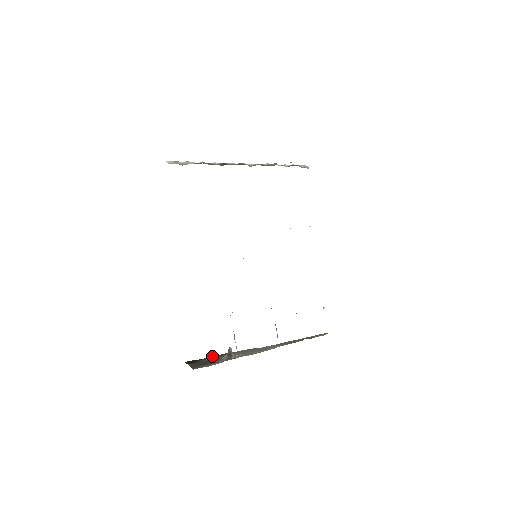
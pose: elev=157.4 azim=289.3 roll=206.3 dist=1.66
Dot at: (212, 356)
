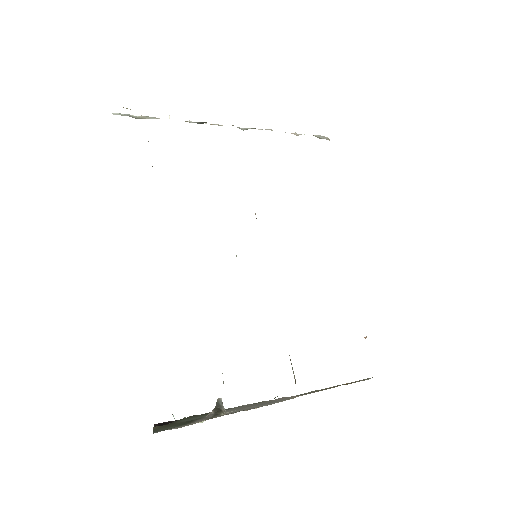
Dot at: occluded
